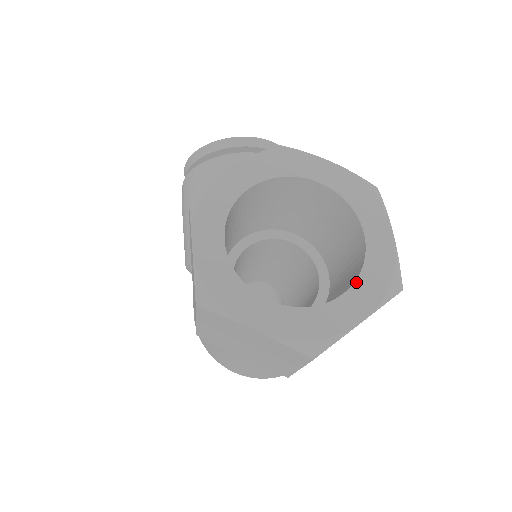
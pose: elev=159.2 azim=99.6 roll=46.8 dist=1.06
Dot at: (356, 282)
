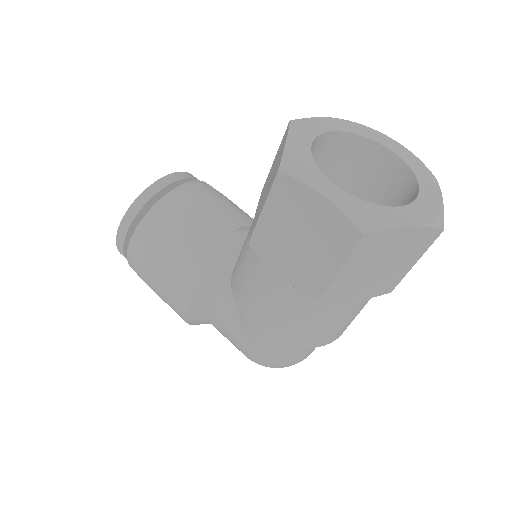
Dot at: (416, 176)
